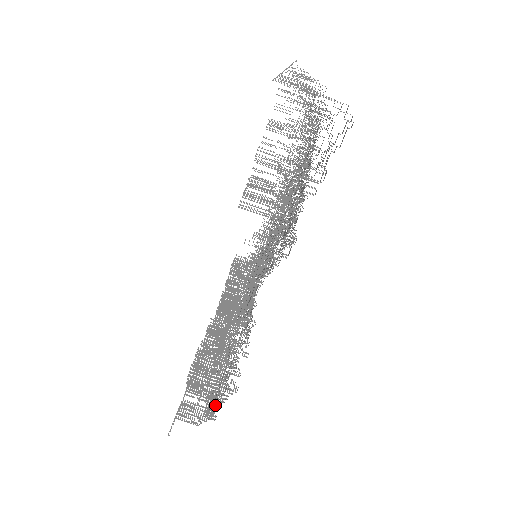
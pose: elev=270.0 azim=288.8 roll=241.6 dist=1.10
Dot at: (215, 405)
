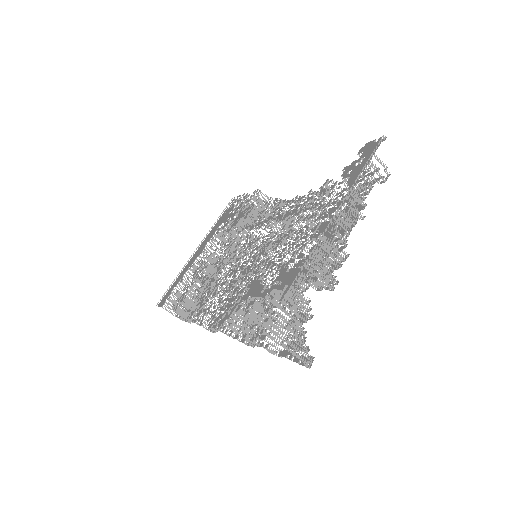
Dot at: occluded
